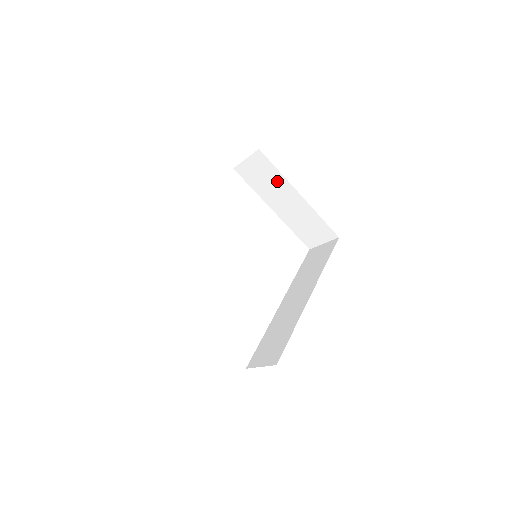
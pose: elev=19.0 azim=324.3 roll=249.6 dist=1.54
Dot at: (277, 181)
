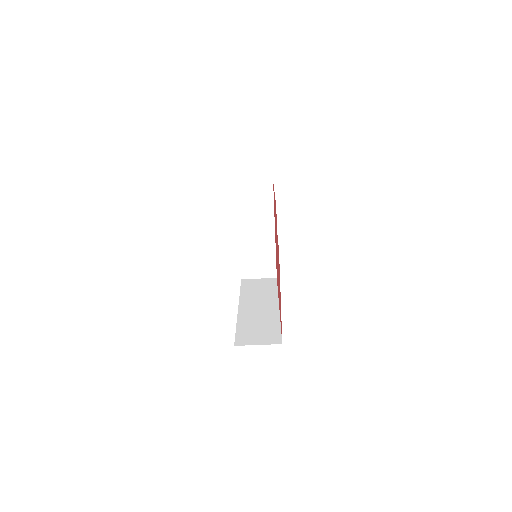
Dot at: (265, 212)
